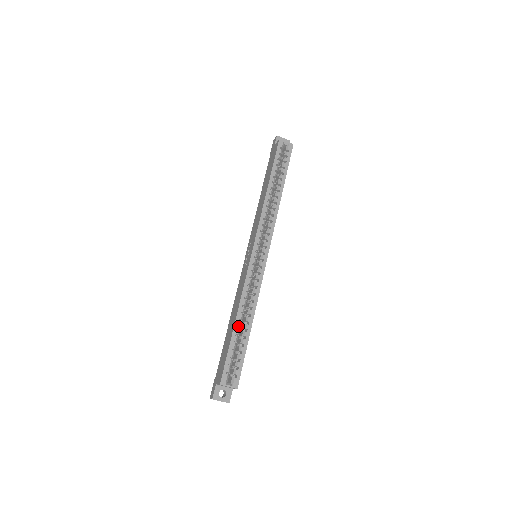
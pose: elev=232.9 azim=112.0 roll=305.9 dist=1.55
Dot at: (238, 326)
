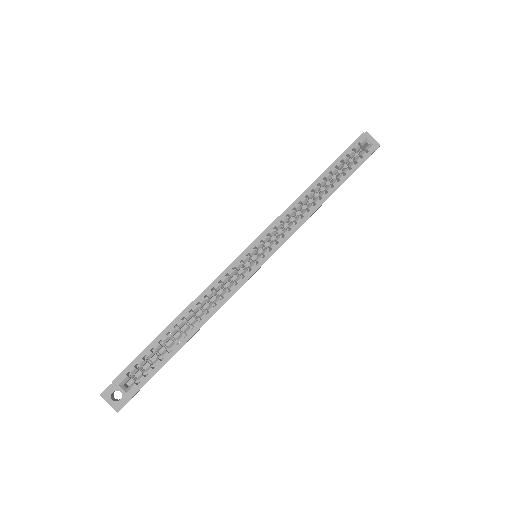
Dot at: (177, 324)
